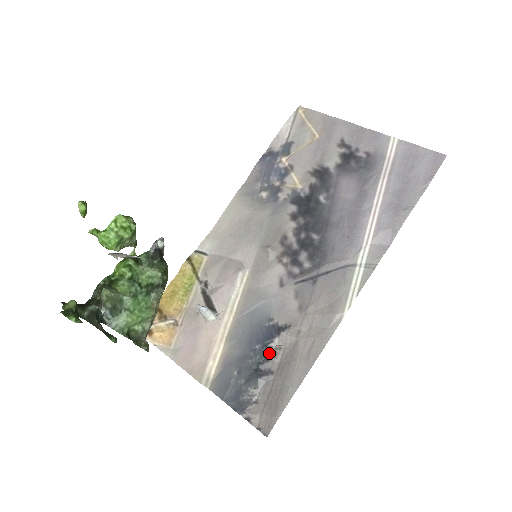
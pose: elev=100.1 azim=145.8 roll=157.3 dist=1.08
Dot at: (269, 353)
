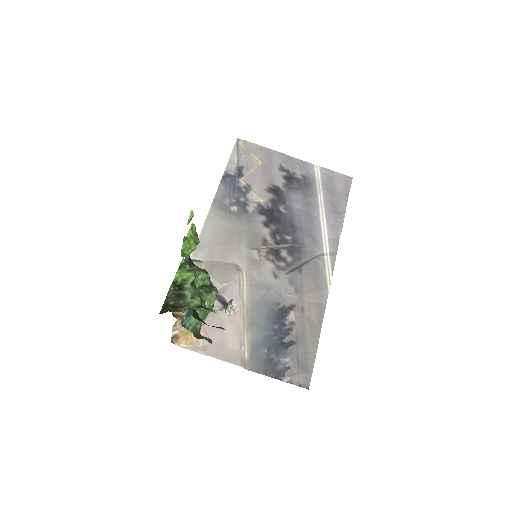
Dot at: (287, 329)
